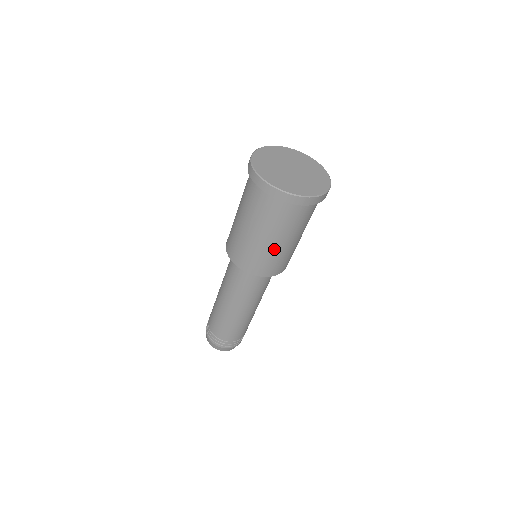
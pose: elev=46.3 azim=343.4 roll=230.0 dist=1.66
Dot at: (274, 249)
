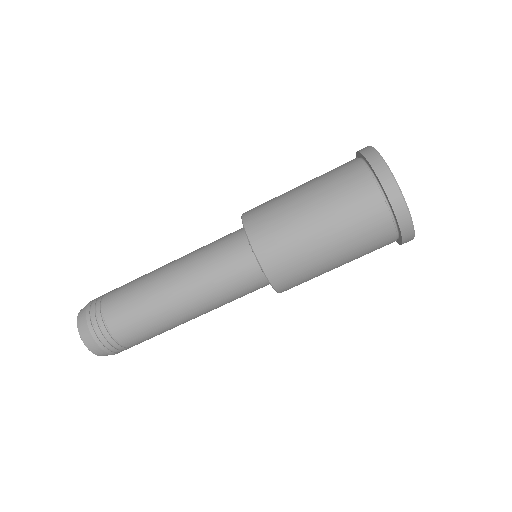
Dot at: (326, 271)
